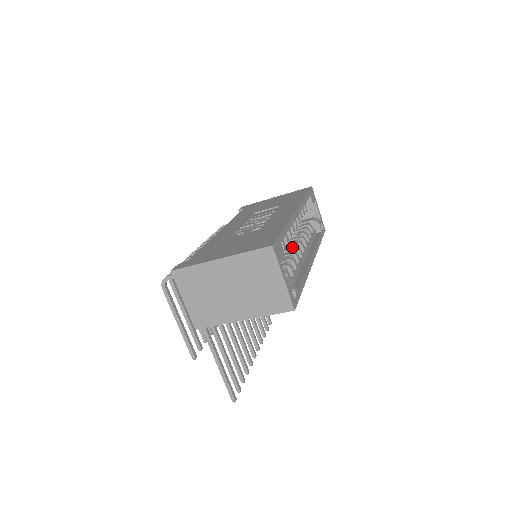
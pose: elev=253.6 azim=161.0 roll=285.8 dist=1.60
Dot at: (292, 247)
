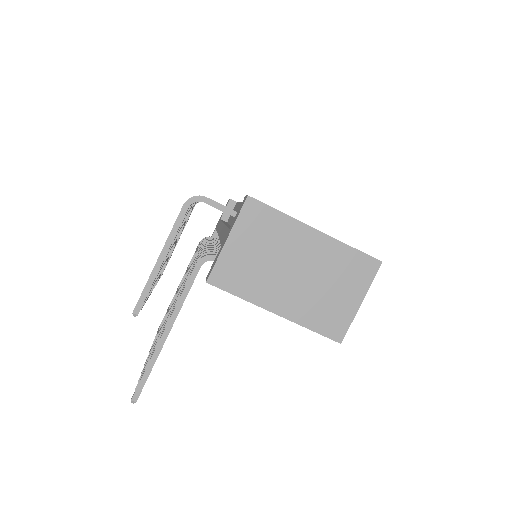
Dot at: occluded
